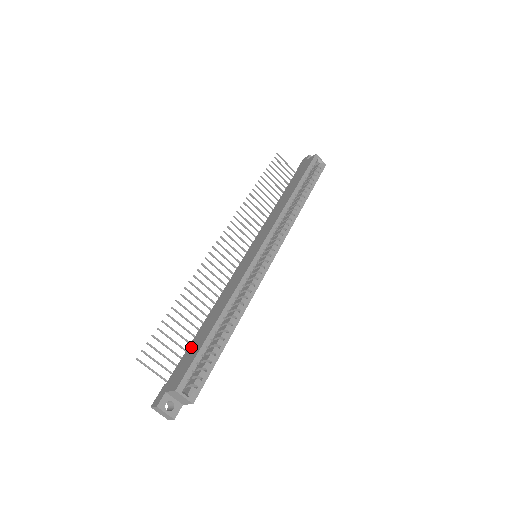
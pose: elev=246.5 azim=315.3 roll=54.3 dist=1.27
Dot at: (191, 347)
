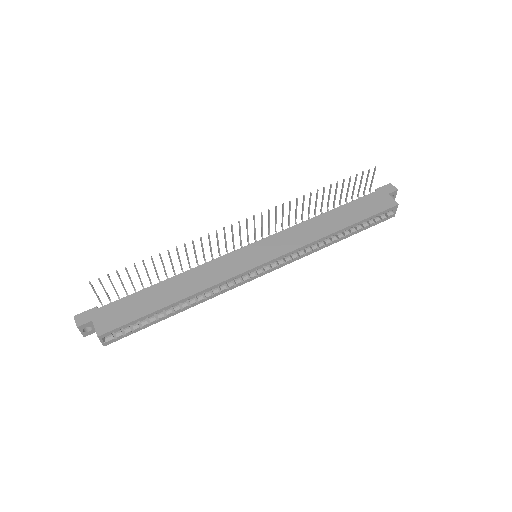
Dot at: (139, 298)
